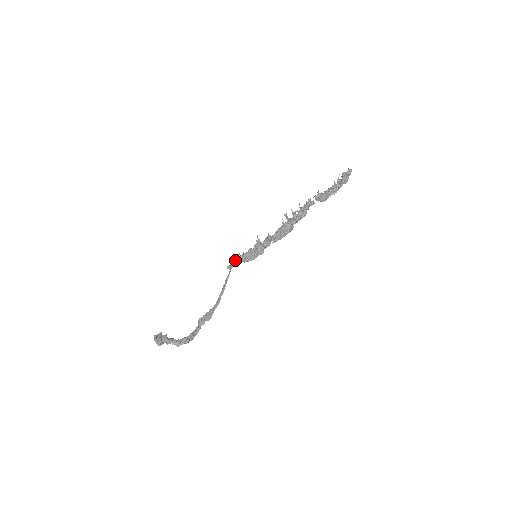
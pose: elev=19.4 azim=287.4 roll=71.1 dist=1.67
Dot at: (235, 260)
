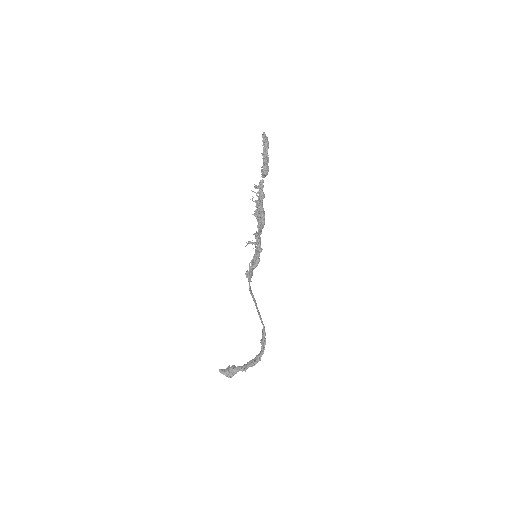
Dot at: occluded
